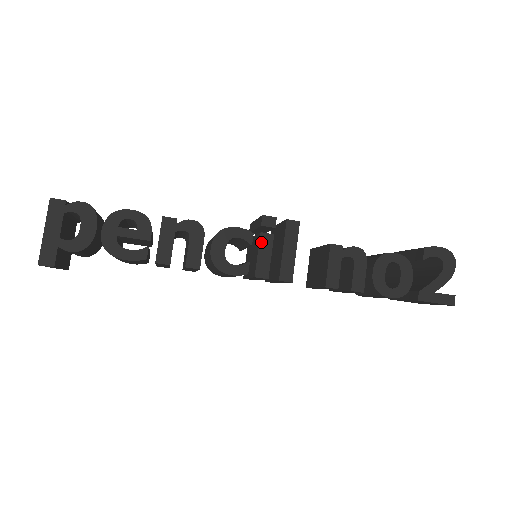
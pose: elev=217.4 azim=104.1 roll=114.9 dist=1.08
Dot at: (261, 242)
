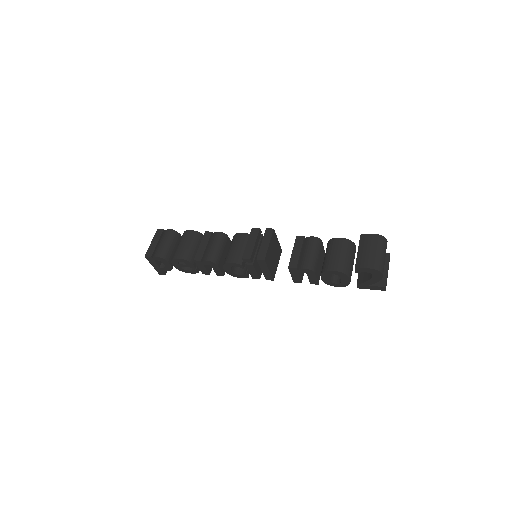
Dot at: (248, 268)
